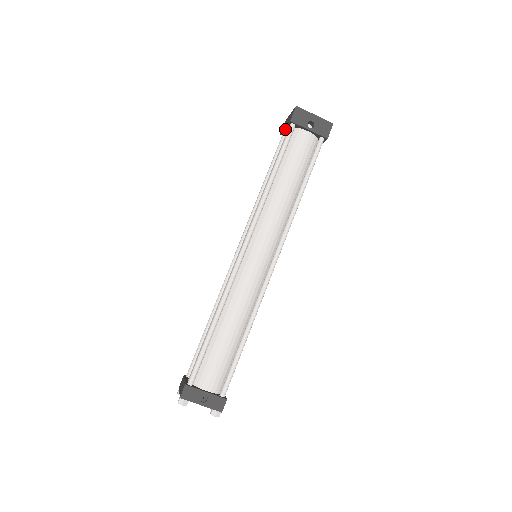
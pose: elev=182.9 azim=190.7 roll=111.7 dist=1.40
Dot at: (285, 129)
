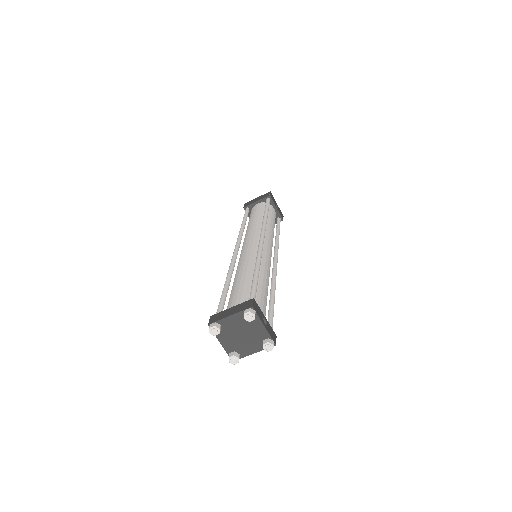
Dot at: (255, 203)
